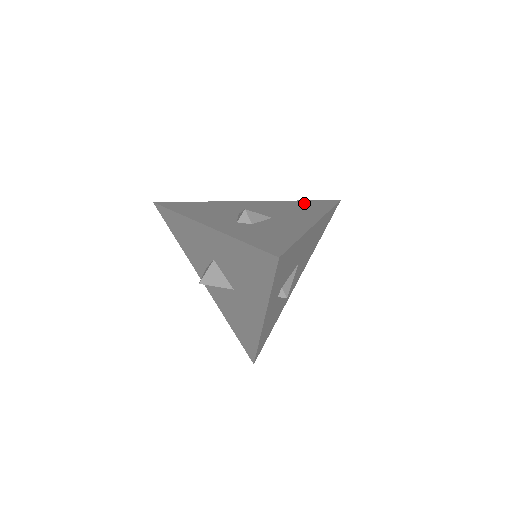
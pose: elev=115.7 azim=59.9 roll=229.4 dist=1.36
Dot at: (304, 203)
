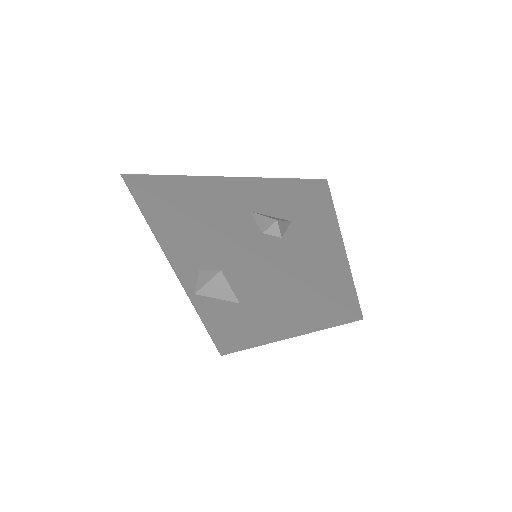
Dot at: (299, 185)
